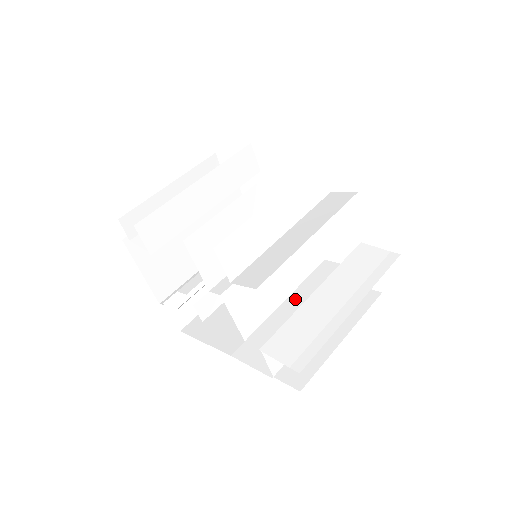
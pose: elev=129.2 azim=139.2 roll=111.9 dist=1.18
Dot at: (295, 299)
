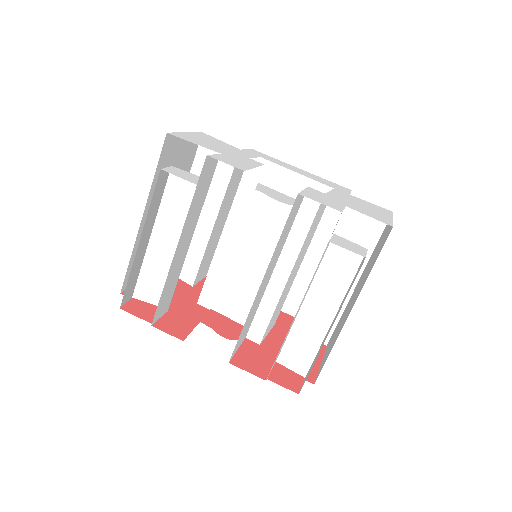
Dot at: occluded
